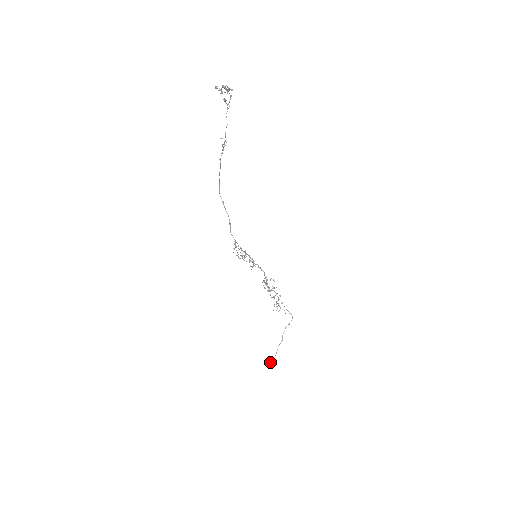
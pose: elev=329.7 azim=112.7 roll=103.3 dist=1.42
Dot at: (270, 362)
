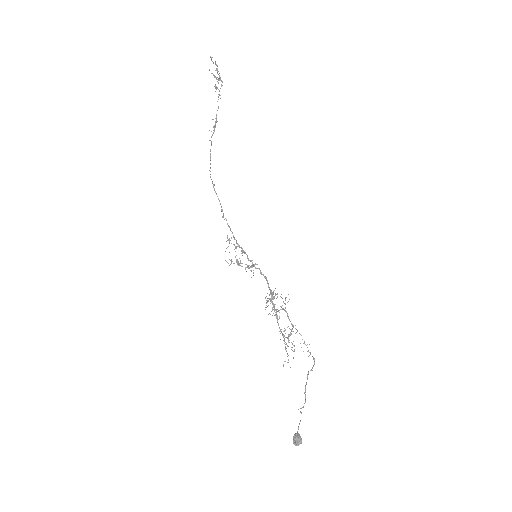
Dot at: (294, 434)
